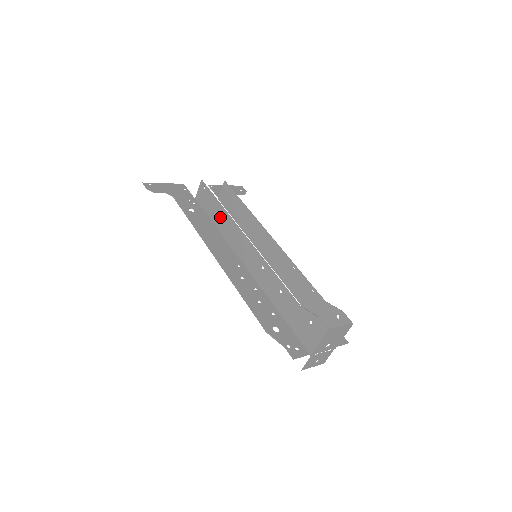
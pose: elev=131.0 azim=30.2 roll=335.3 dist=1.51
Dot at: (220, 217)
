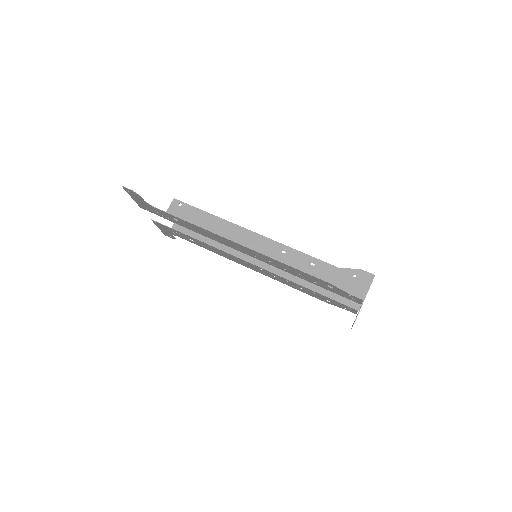
Dot at: (211, 225)
